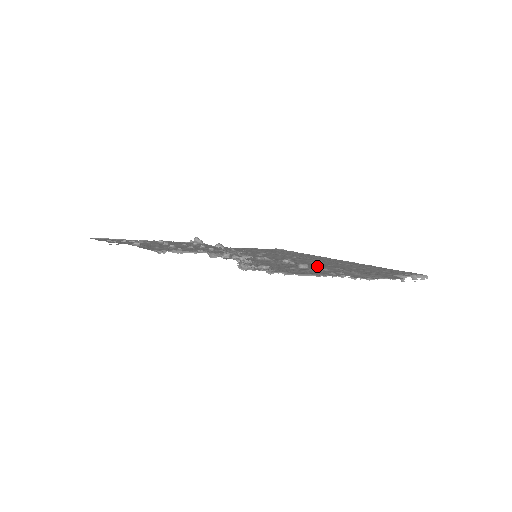
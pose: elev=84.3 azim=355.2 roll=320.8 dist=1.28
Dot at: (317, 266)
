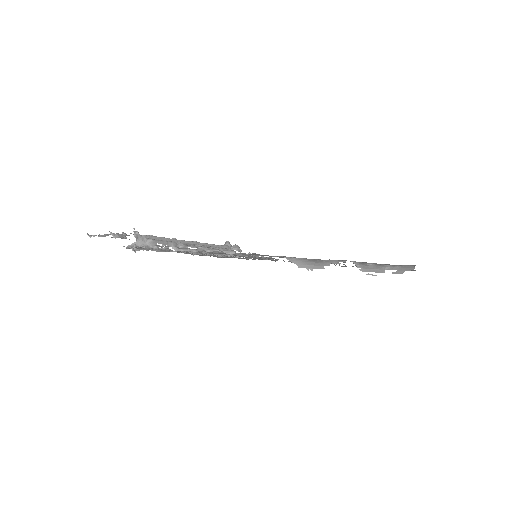
Dot at: occluded
